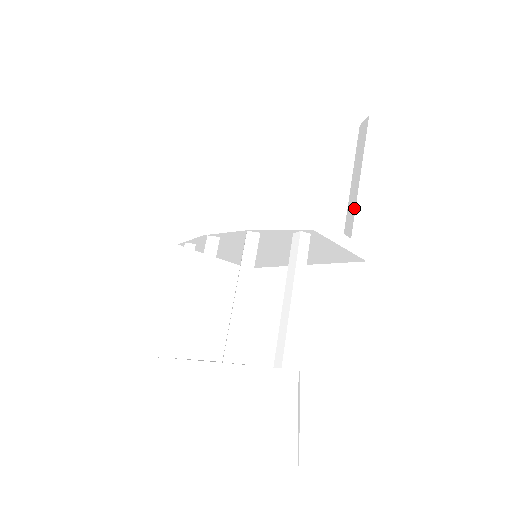
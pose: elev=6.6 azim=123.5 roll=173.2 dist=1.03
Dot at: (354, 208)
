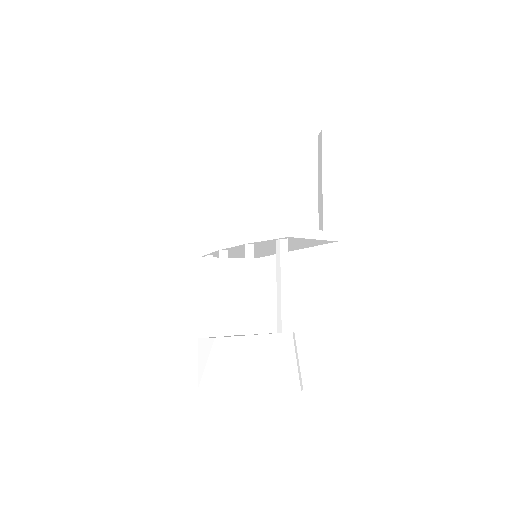
Dot at: (322, 205)
